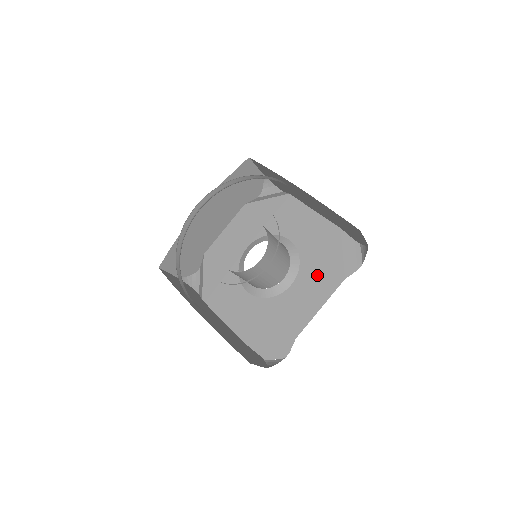
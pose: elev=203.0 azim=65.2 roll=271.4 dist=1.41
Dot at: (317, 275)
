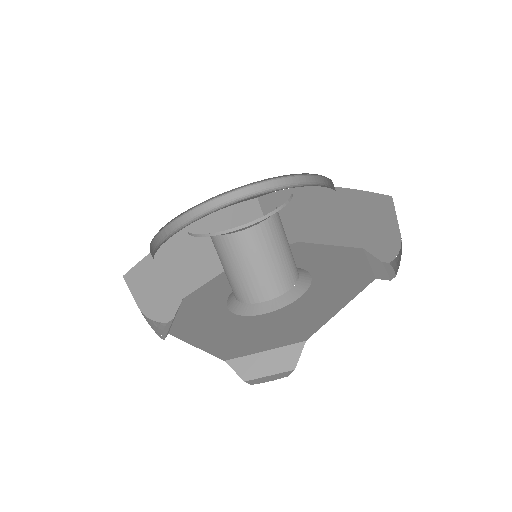
Dot at: (336, 283)
